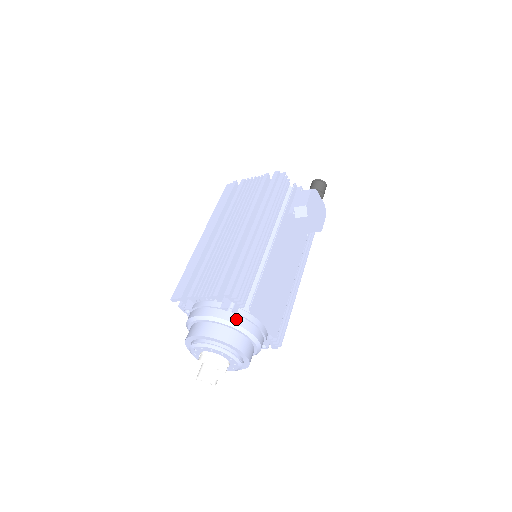
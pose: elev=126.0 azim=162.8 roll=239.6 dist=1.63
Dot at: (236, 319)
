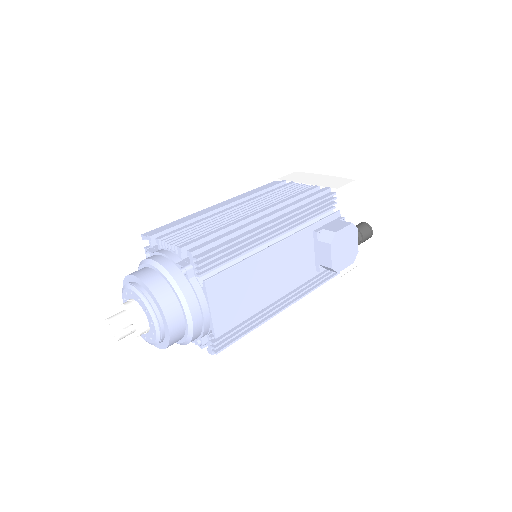
Dot at: (184, 284)
